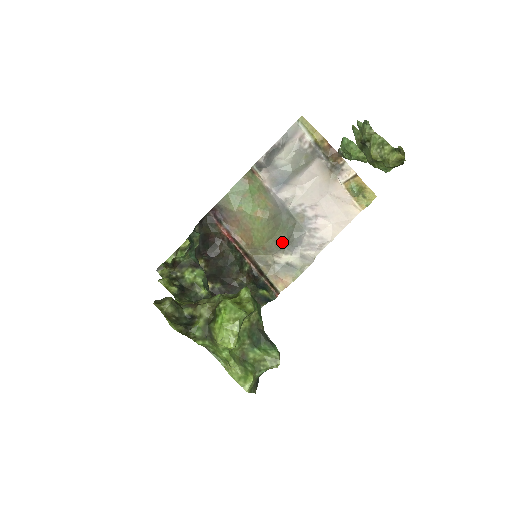
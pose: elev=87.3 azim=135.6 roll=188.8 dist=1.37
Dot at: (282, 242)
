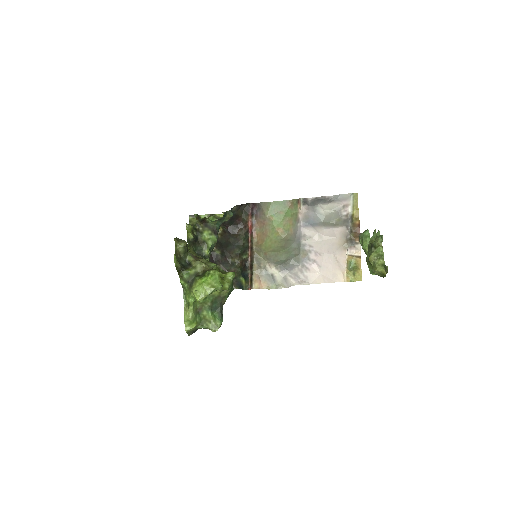
Dot at: (280, 259)
